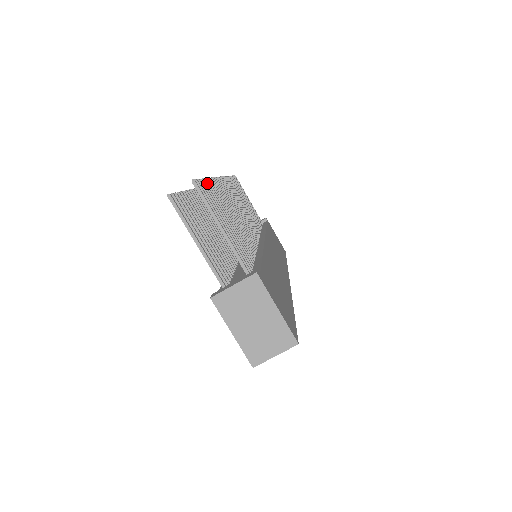
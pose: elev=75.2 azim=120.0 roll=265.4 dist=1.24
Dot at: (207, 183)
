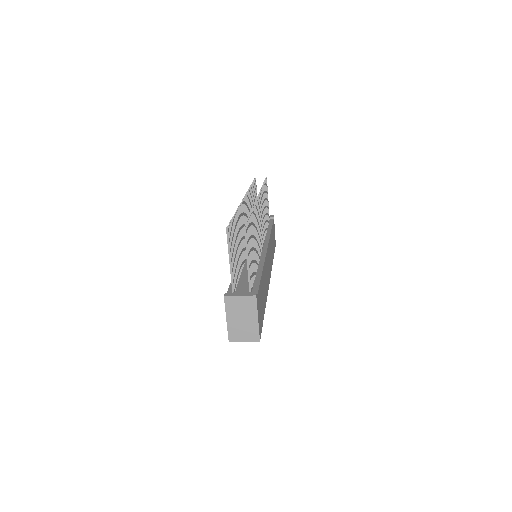
Dot at: (250, 219)
